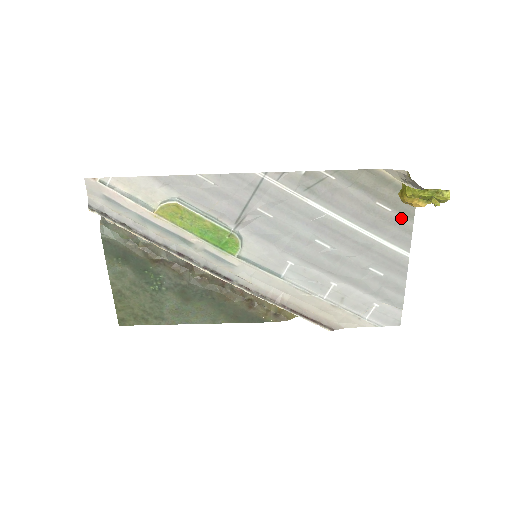
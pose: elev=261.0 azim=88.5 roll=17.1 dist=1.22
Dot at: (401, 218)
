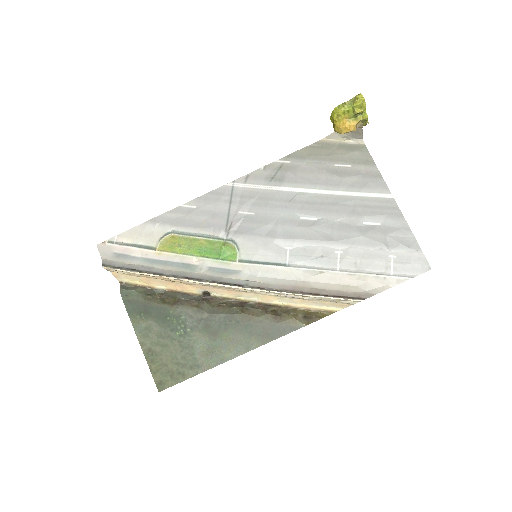
Dot at: (364, 168)
